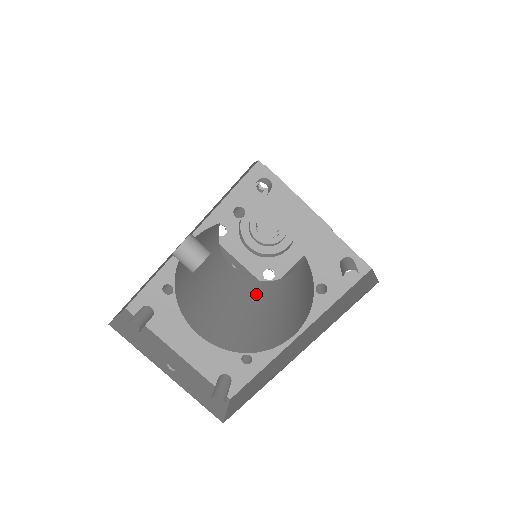
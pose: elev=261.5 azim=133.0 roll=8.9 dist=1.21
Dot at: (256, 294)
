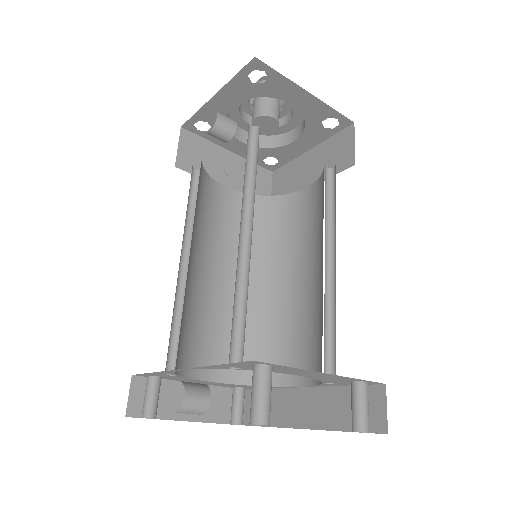
Dot at: (259, 239)
